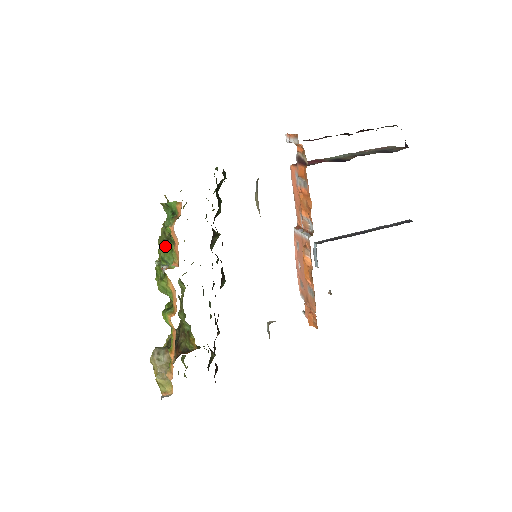
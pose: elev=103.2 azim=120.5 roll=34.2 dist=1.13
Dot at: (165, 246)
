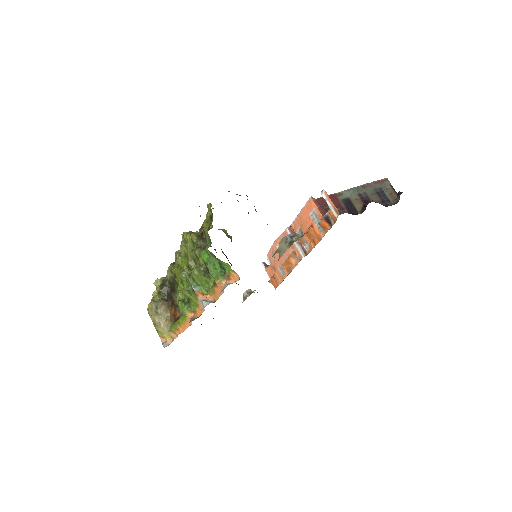
Dot at: (202, 277)
